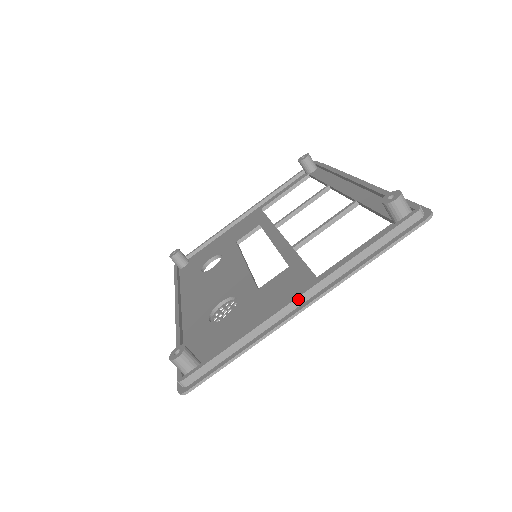
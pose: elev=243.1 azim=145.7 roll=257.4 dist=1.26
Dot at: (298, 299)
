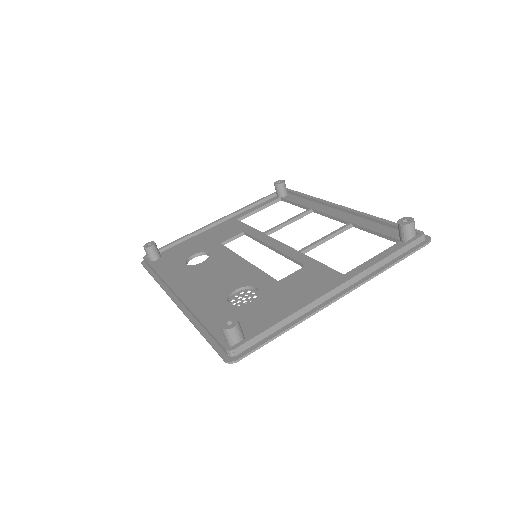
Dot at: (336, 289)
